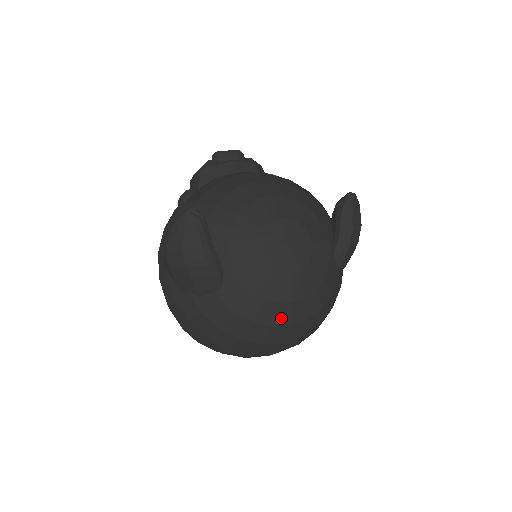
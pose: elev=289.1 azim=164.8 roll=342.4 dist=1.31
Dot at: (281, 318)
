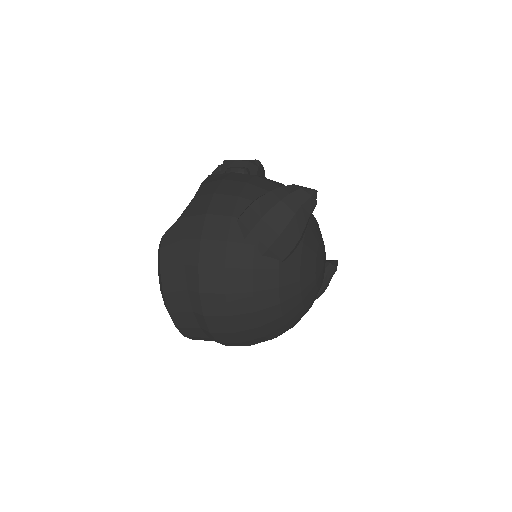
Dot at: (291, 314)
